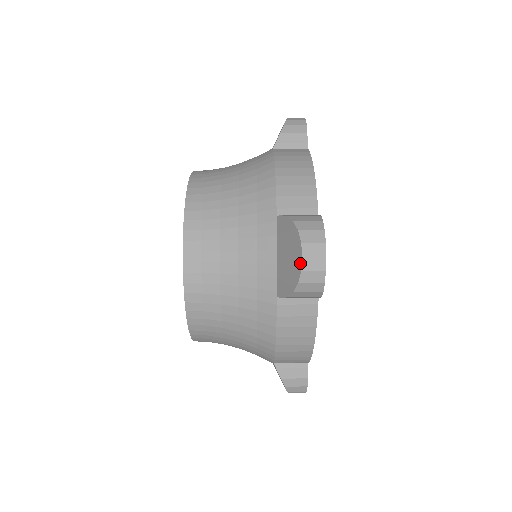
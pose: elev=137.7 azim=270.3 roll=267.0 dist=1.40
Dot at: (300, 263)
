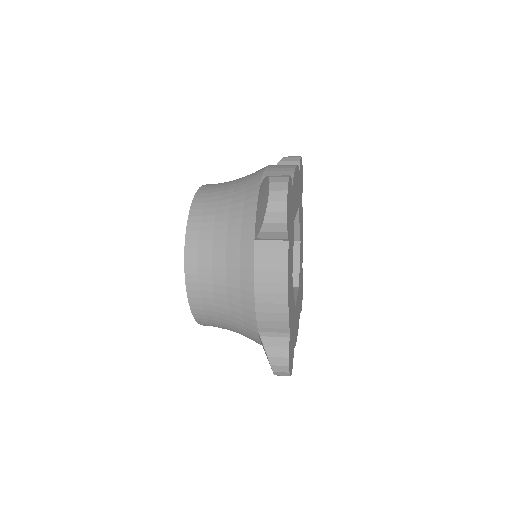
Dot at: (268, 196)
